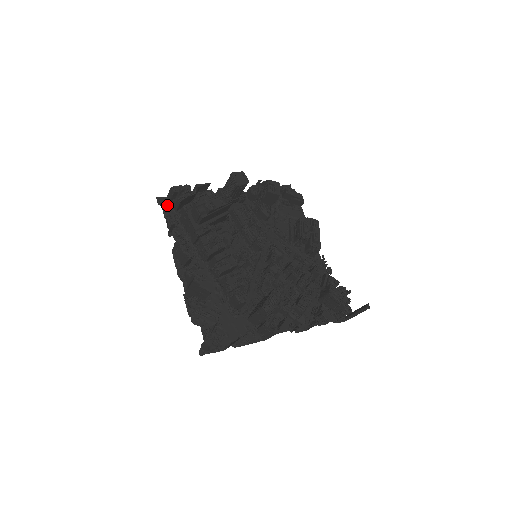
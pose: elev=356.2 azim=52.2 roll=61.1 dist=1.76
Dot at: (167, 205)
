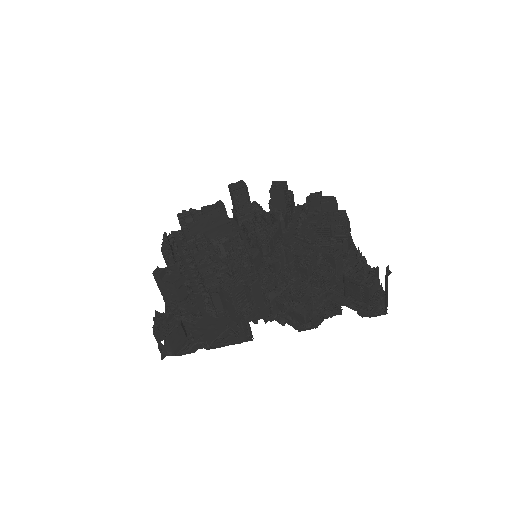
Dot at: (179, 235)
